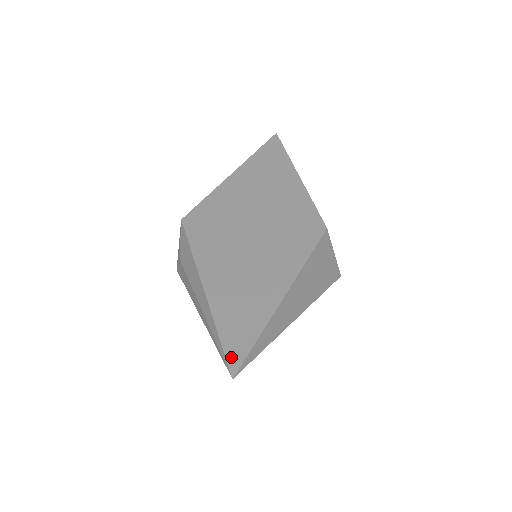
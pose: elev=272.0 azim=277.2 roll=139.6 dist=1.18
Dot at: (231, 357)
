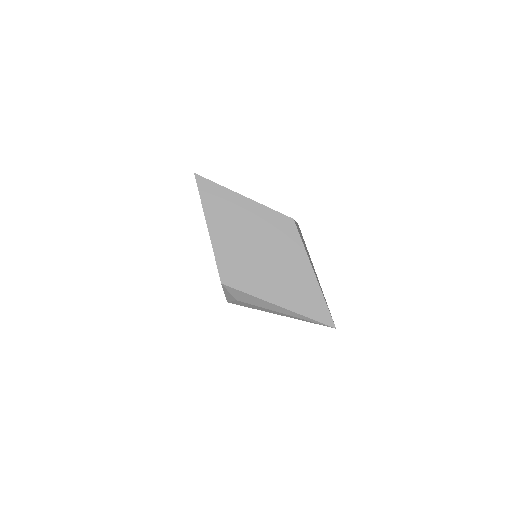
Dot at: (326, 322)
